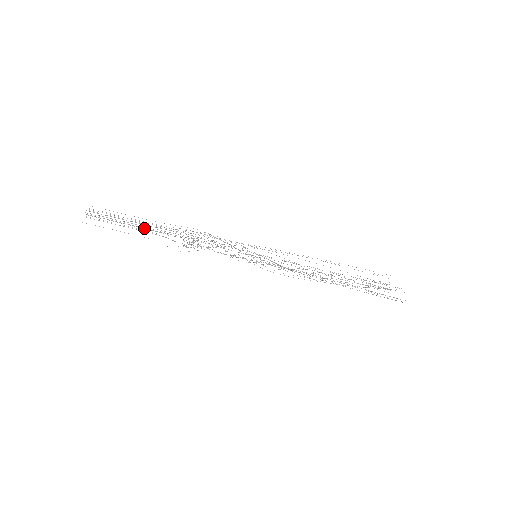
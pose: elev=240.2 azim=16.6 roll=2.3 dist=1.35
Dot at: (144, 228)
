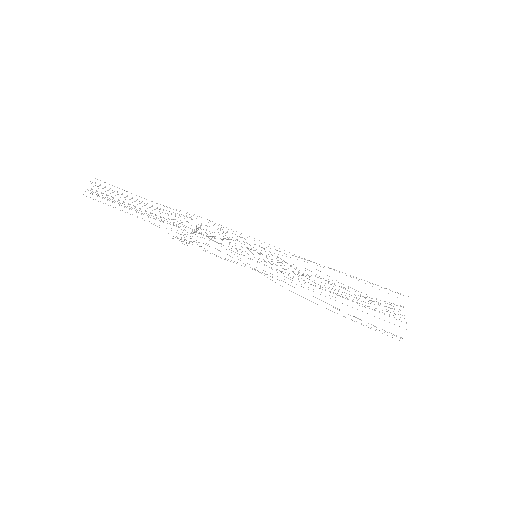
Dot at: occluded
